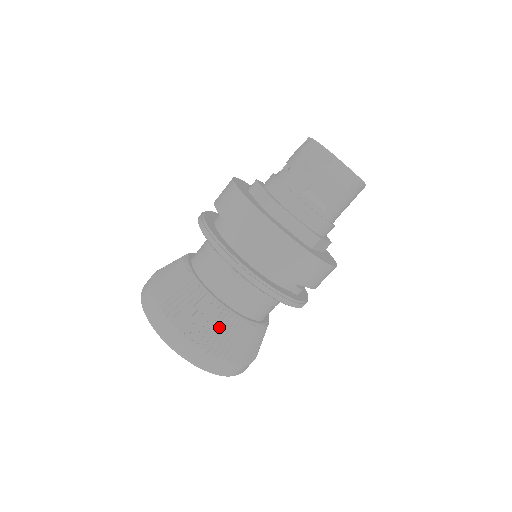
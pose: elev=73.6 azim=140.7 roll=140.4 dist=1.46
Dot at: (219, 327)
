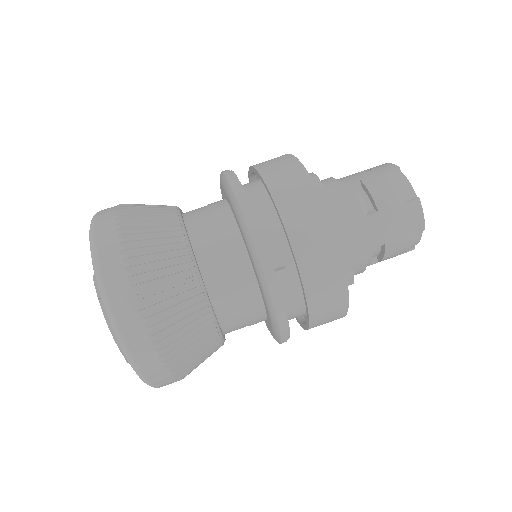
Dot at: (161, 243)
